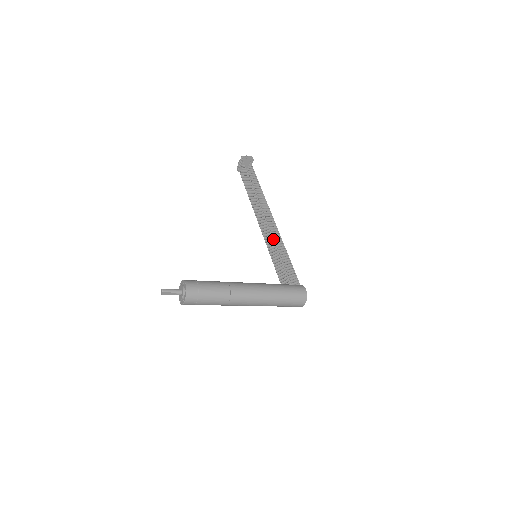
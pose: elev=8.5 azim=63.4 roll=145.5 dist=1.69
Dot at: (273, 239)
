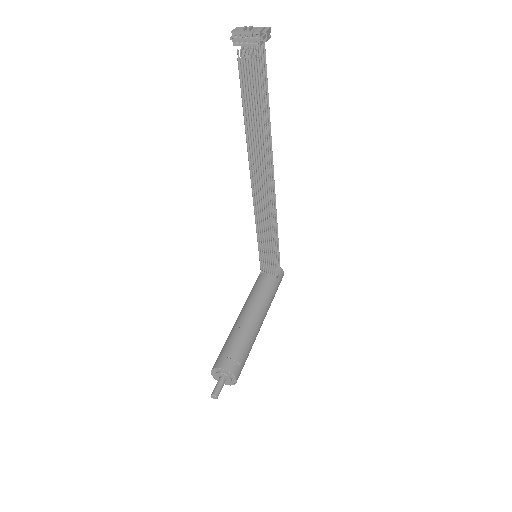
Dot at: occluded
